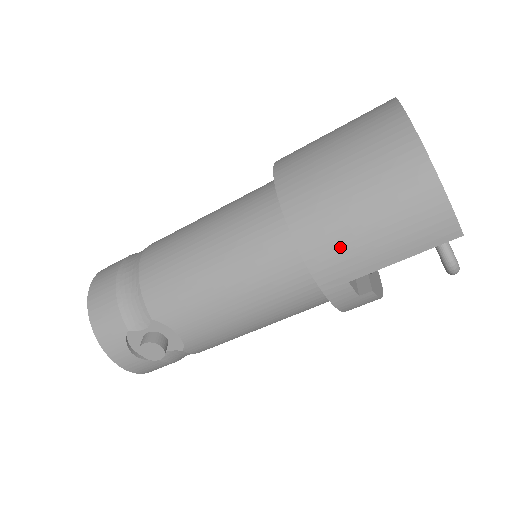
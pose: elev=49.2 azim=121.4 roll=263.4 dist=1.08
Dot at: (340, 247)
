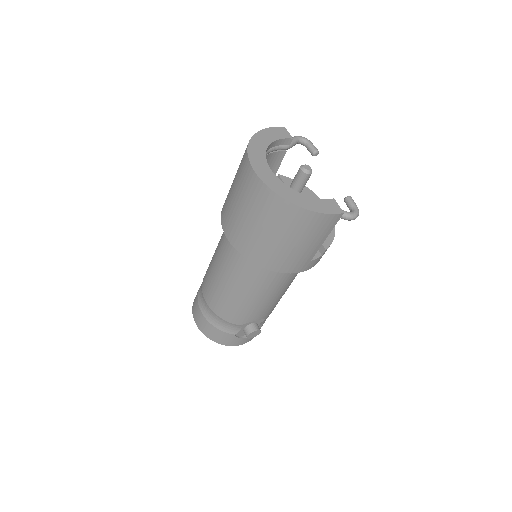
Dot at: (292, 259)
